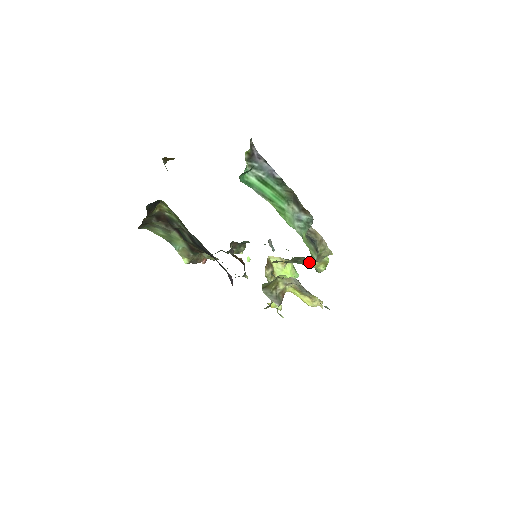
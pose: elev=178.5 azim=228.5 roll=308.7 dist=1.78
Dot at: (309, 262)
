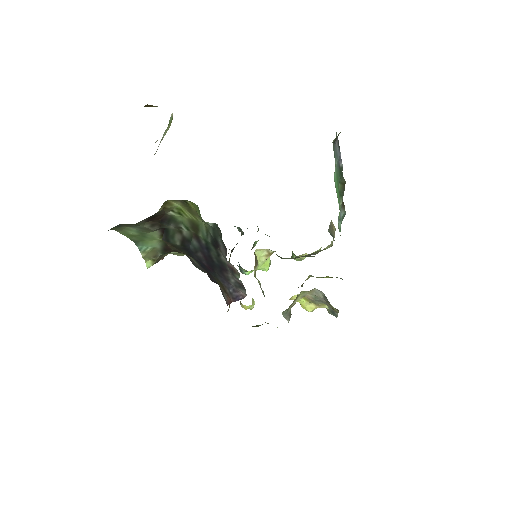
Dot at: occluded
